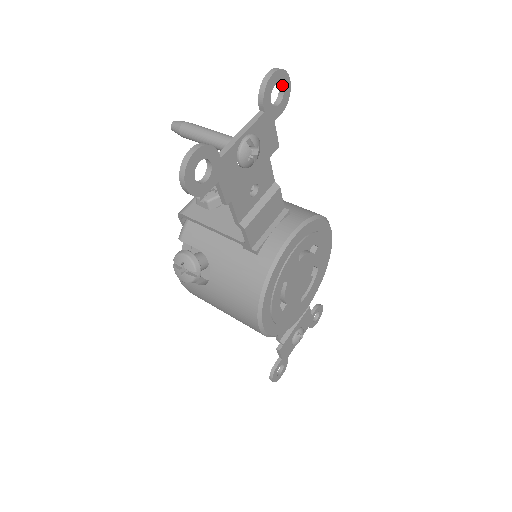
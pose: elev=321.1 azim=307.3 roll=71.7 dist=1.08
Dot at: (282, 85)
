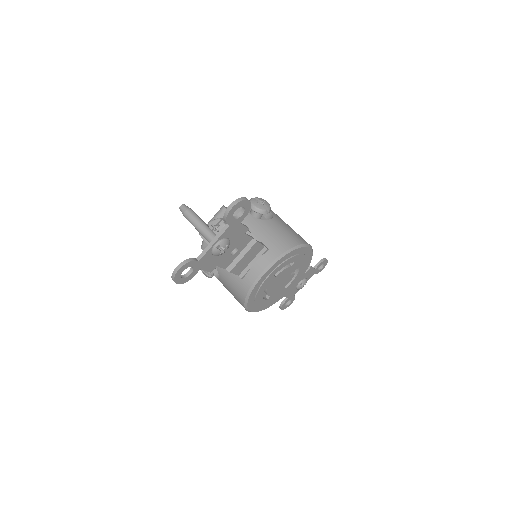
Dot at: (242, 206)
